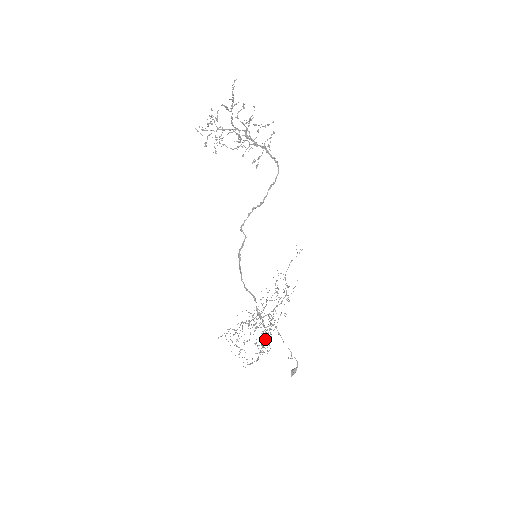
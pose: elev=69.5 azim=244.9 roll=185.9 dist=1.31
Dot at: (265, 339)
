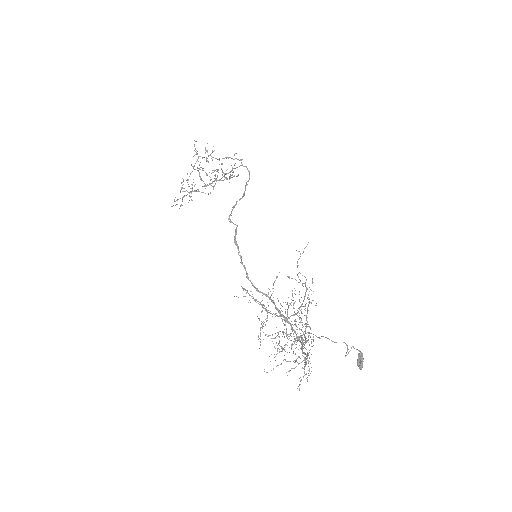
Dot at: occluded
